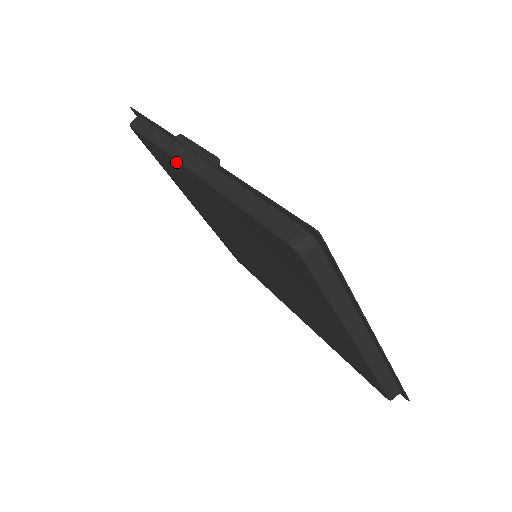
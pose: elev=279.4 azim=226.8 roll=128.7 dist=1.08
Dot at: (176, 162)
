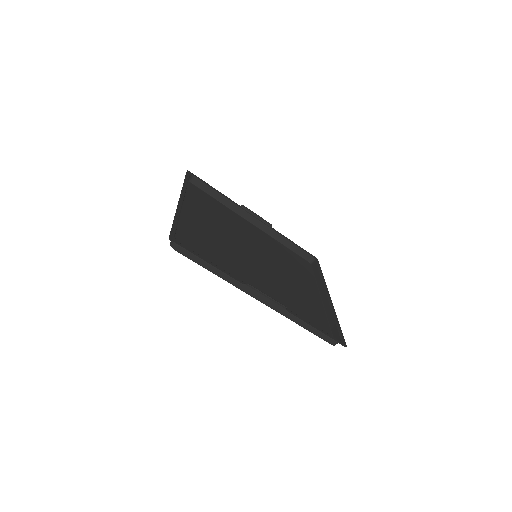
Dot at: (243, 290)
